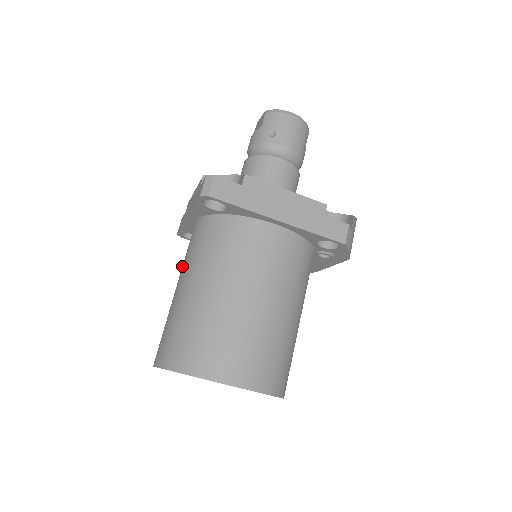
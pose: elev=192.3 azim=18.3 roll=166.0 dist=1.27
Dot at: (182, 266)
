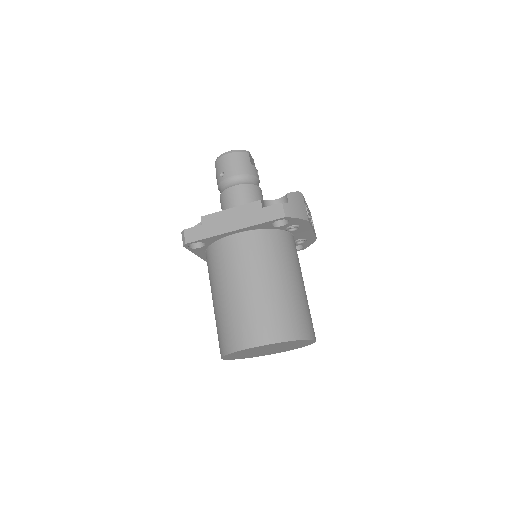
Dot at: occluded
